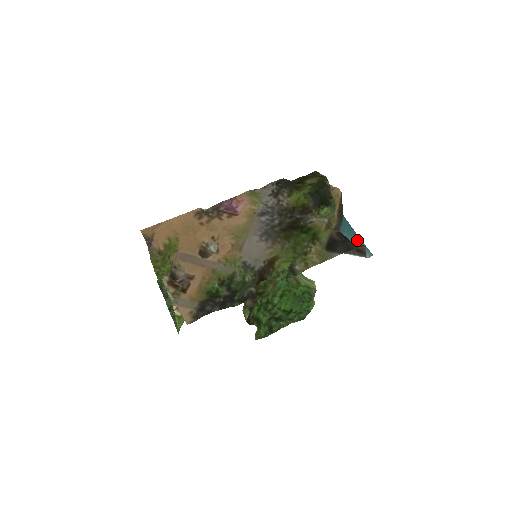
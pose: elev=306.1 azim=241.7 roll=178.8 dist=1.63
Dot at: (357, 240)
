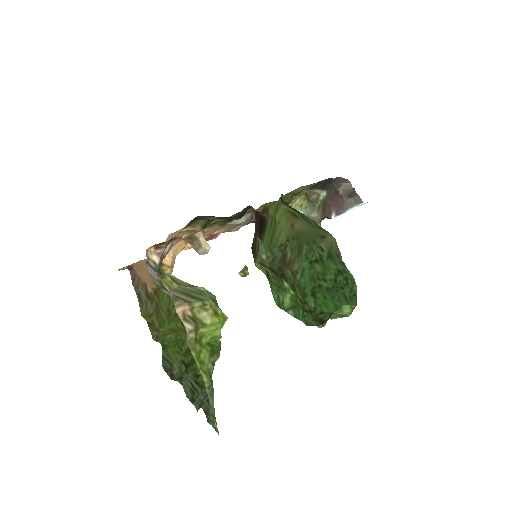
Dot at: occluded
